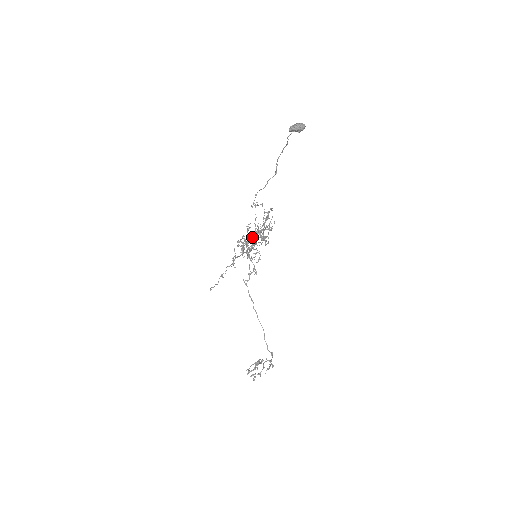
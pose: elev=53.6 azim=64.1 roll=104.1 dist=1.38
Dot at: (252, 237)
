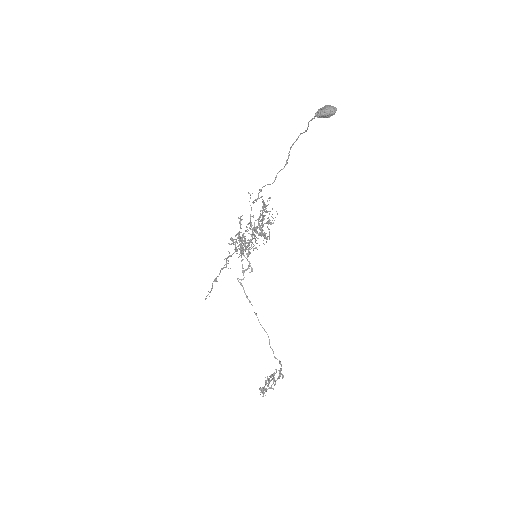
Dot at: occluded
